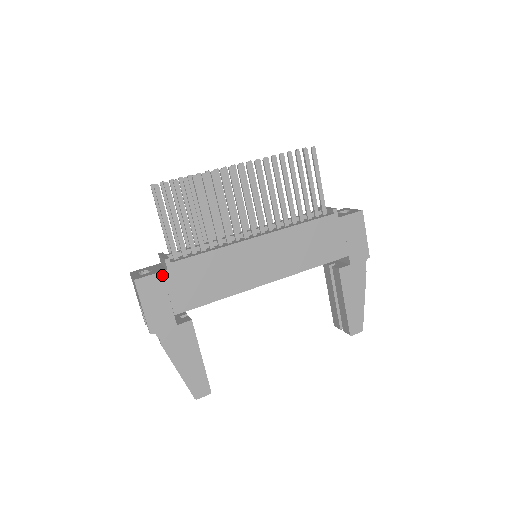
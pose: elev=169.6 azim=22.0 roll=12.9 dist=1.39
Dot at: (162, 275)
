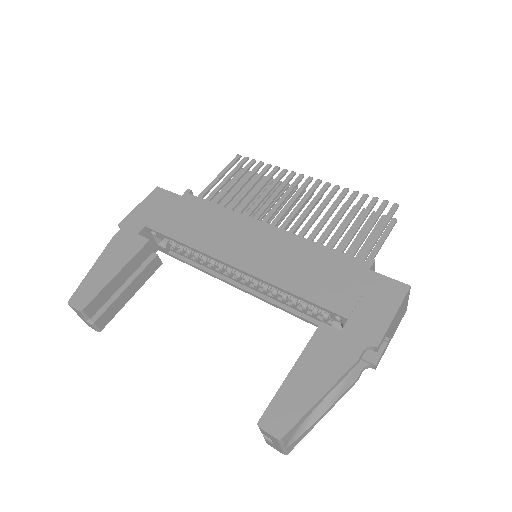
Dot at: (174, 196)
